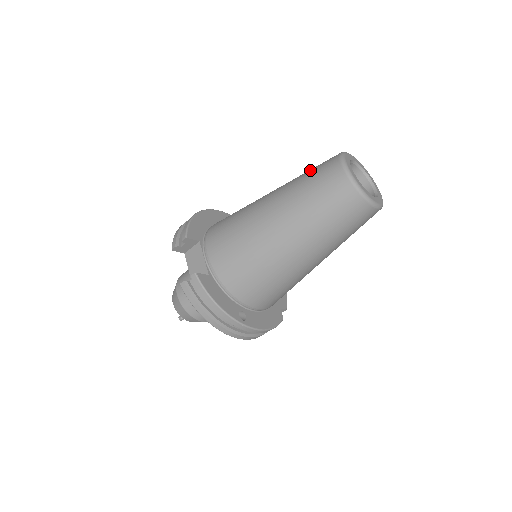
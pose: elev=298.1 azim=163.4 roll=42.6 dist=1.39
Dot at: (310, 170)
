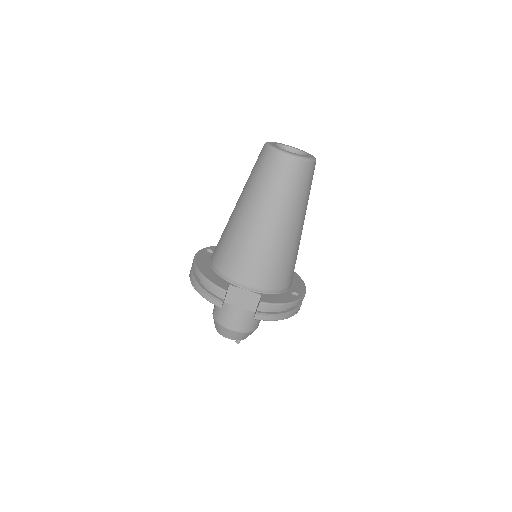
Dot at: (259, 174)
